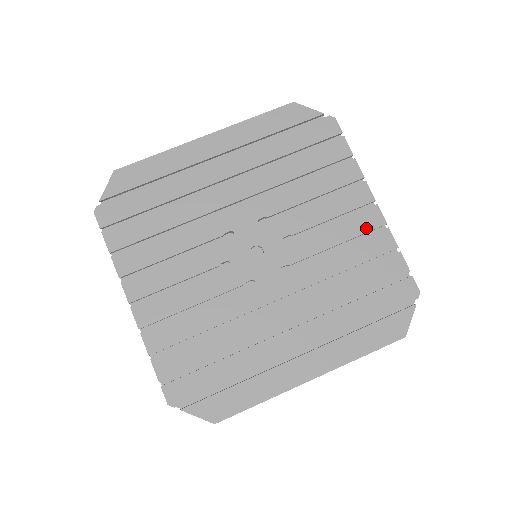
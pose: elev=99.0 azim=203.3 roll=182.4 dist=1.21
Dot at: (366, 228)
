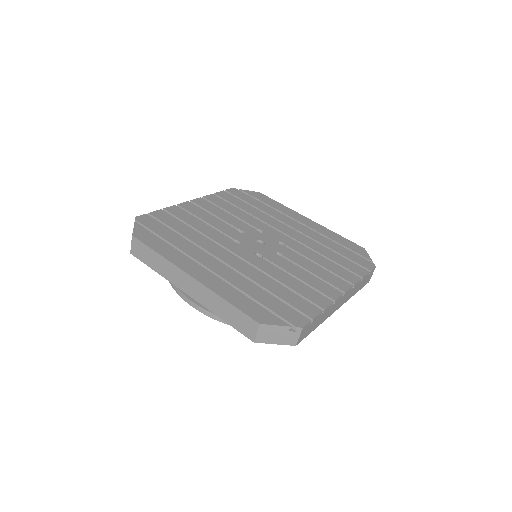
Dot at: (322, 290)
